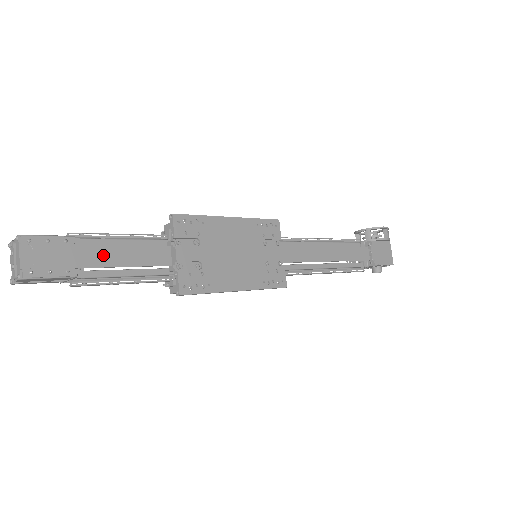
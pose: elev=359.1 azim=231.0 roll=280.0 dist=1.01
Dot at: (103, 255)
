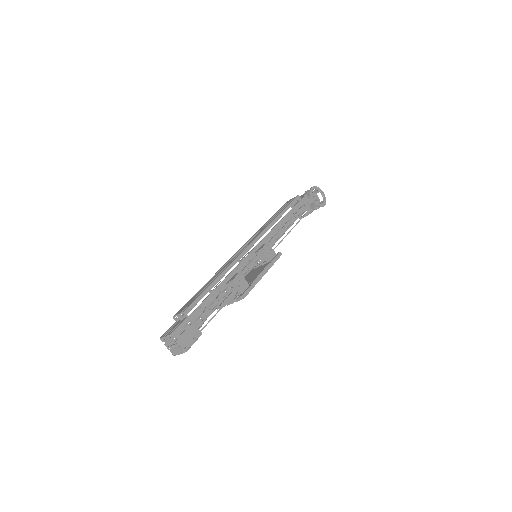
Dot at: (205, 325)
